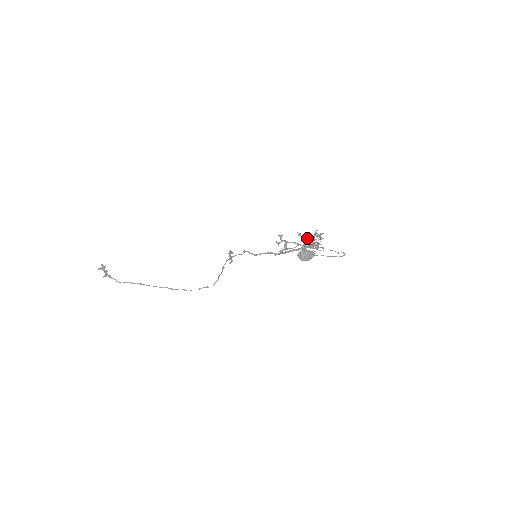
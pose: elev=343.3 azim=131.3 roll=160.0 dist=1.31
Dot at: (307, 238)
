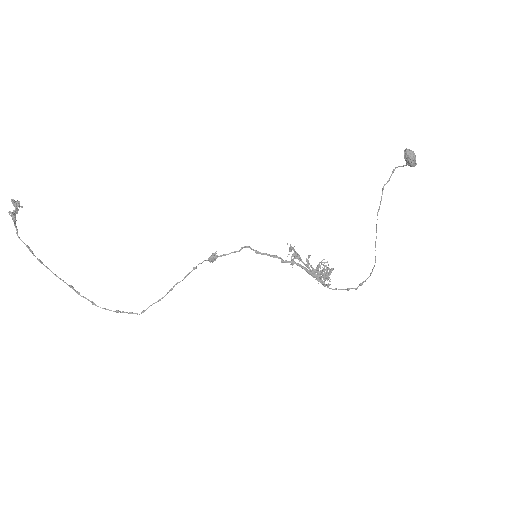
Dot at: (313, 269)
